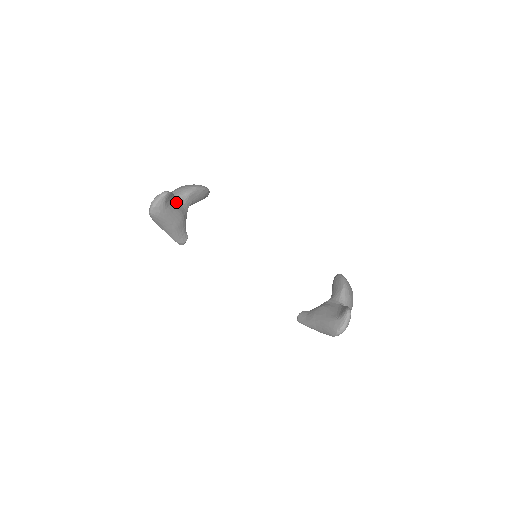
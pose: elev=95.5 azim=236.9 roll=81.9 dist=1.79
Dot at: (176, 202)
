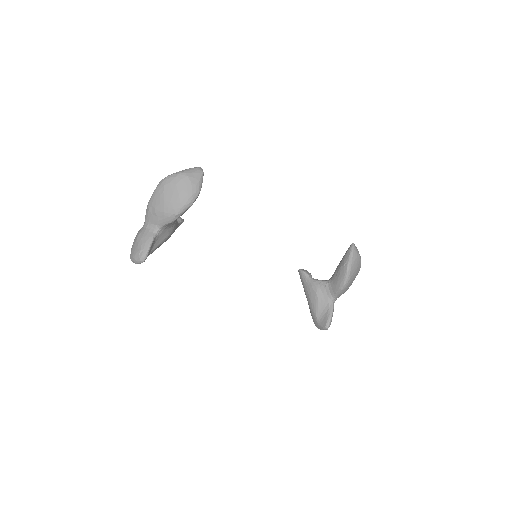
Dot at: (158, 237)
